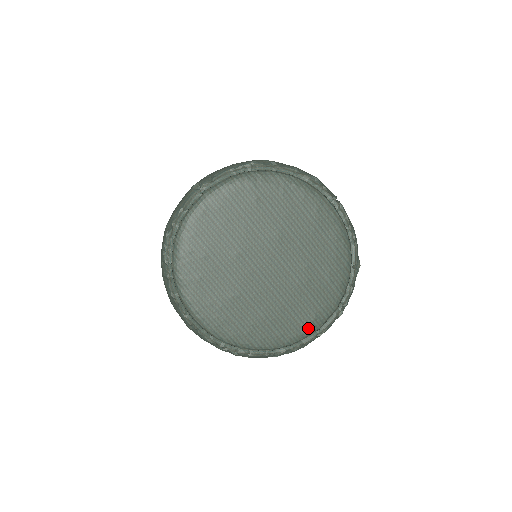
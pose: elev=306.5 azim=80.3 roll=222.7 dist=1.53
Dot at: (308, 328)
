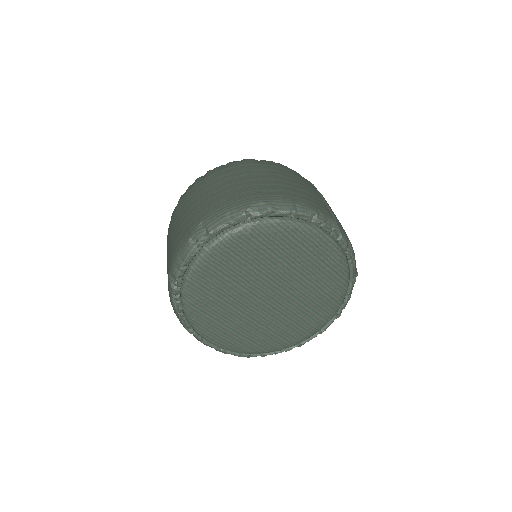
Dot at: (311, 333)
